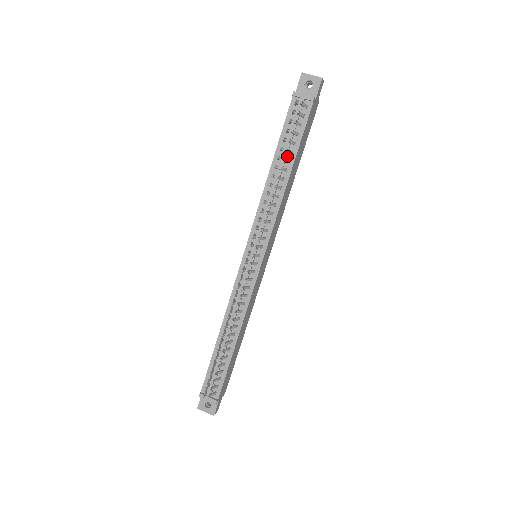
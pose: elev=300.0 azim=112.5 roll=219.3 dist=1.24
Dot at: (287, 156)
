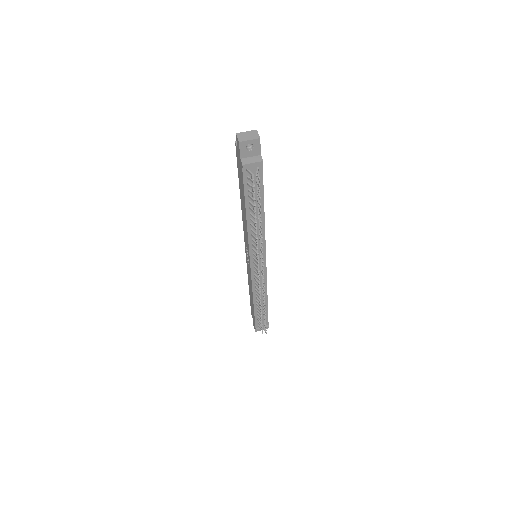
Dot at: (256, 204)
